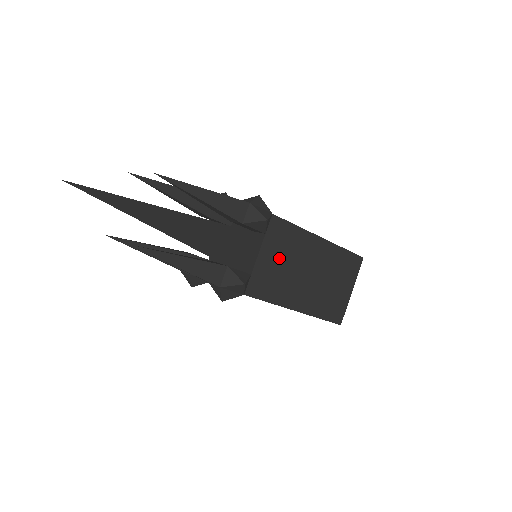
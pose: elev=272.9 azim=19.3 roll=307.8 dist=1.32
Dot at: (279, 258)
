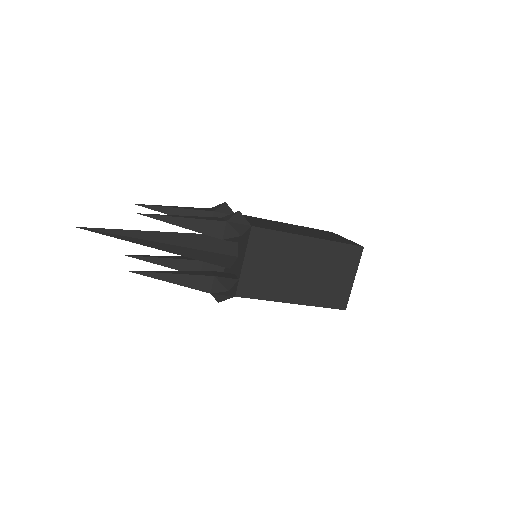
Dot at: (266, 262)
